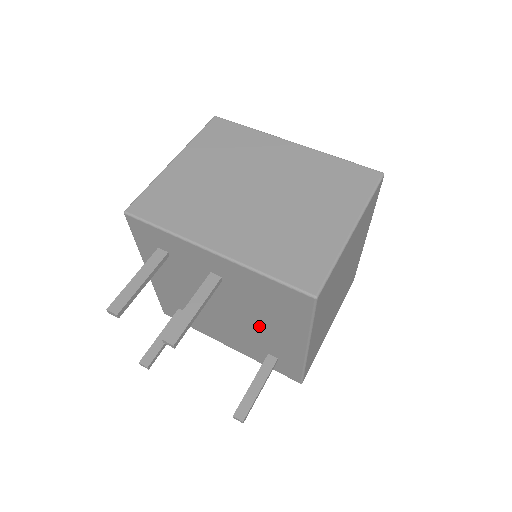
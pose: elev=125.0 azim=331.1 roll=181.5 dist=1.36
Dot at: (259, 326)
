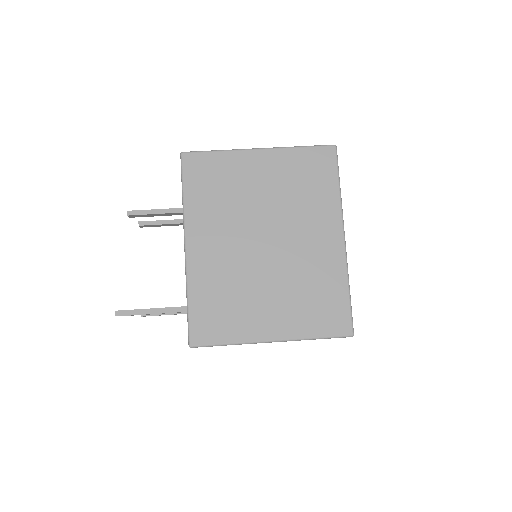
Dot at: occluded
